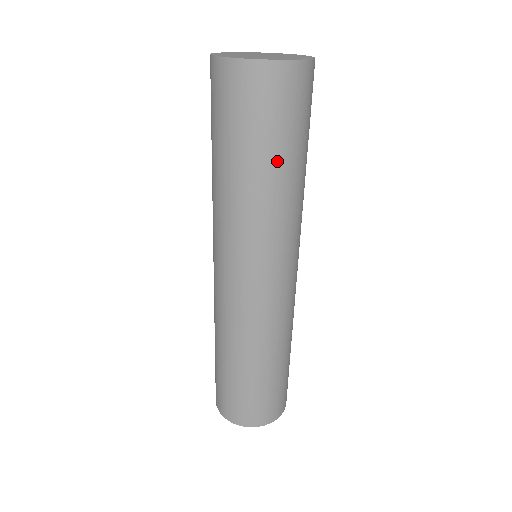
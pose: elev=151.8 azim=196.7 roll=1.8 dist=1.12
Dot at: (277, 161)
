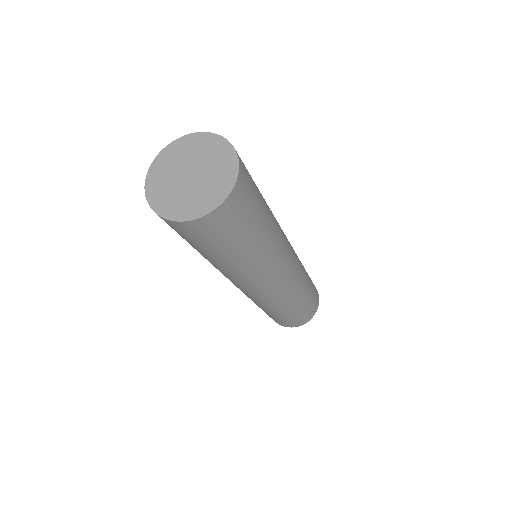
Dot at: (263, 223)
